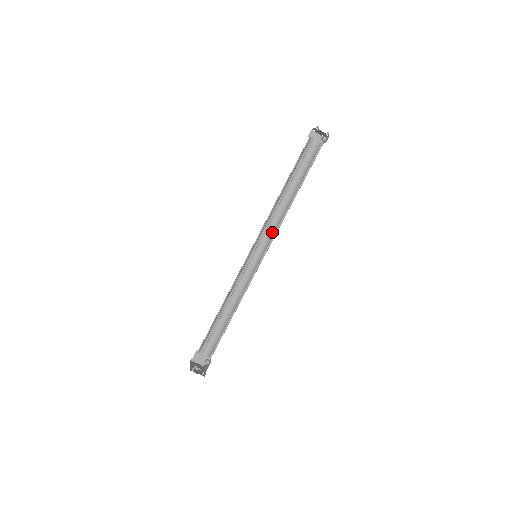
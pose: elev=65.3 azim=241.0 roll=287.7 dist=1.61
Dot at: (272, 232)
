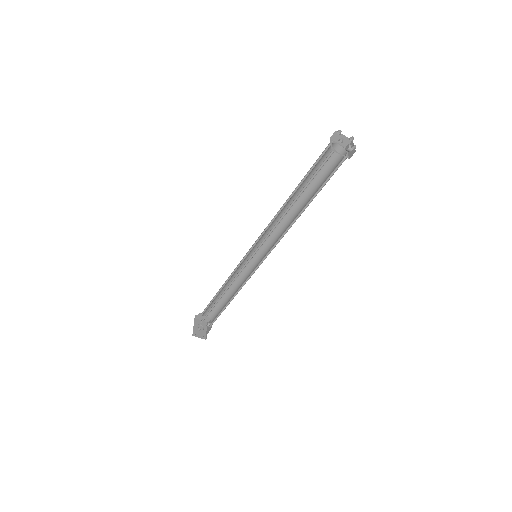
Dot at: (275, 234)
